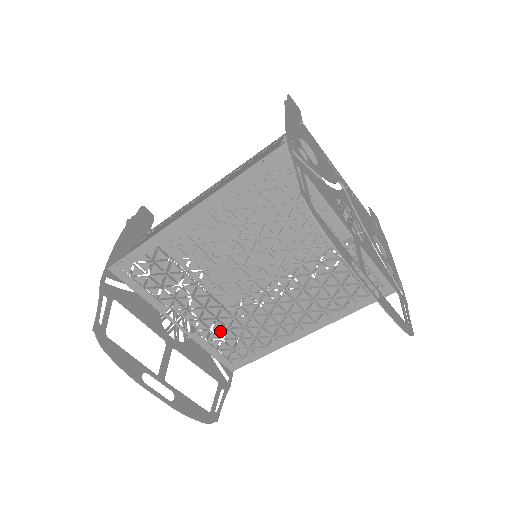
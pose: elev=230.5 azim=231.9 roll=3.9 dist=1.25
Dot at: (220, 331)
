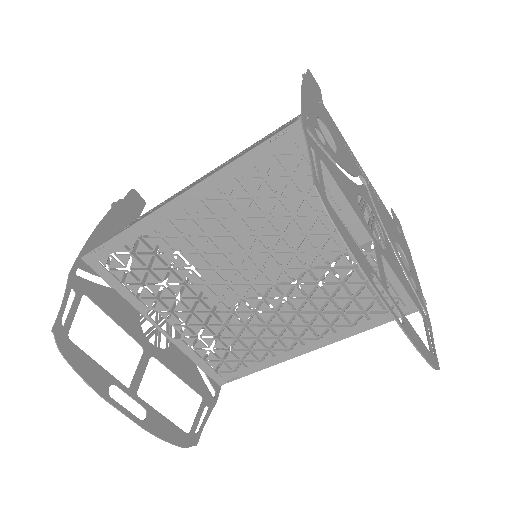
Dot at: (208, 339)
